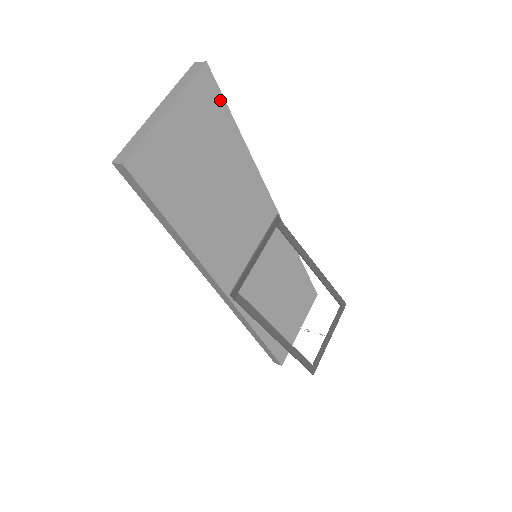
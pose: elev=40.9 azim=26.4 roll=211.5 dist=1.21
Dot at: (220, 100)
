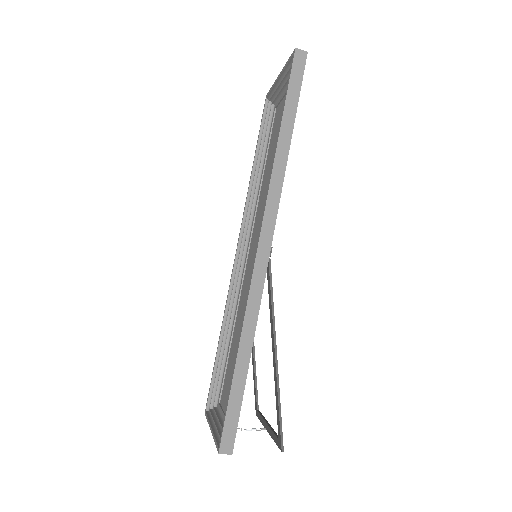
Dot at: occluded
